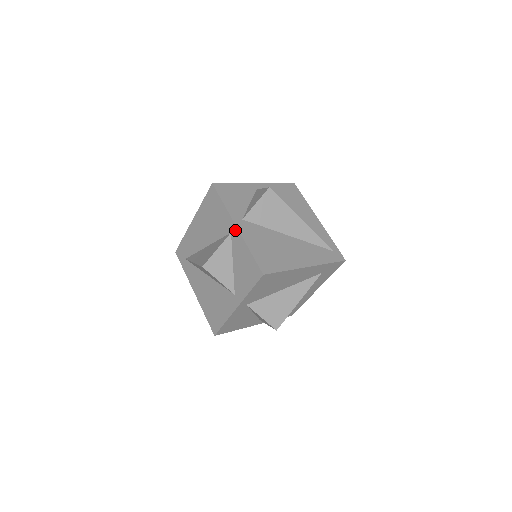
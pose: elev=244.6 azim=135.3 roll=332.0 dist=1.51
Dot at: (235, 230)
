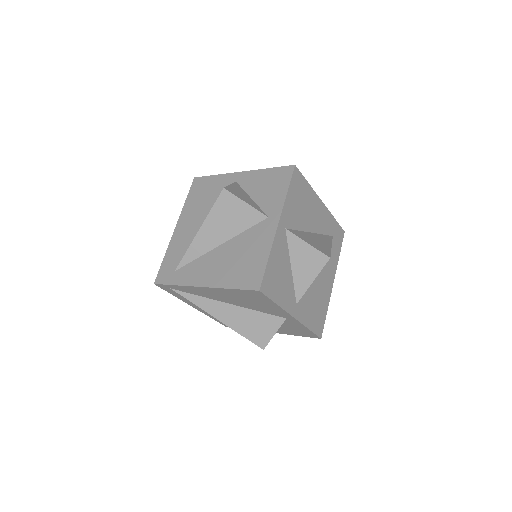
Dot at: (240, 175)
